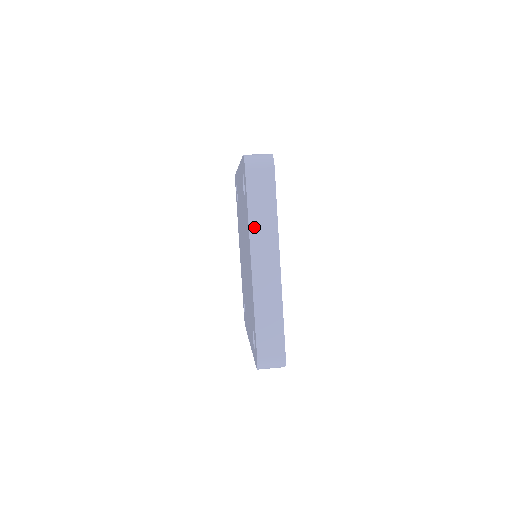
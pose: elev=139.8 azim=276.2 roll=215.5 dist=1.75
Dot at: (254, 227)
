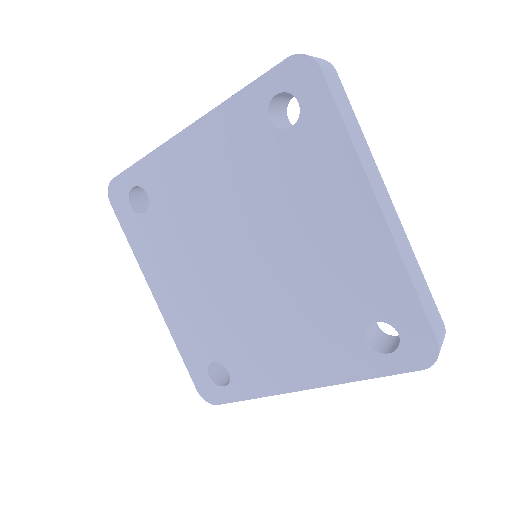
Dot at: (359, 151)
